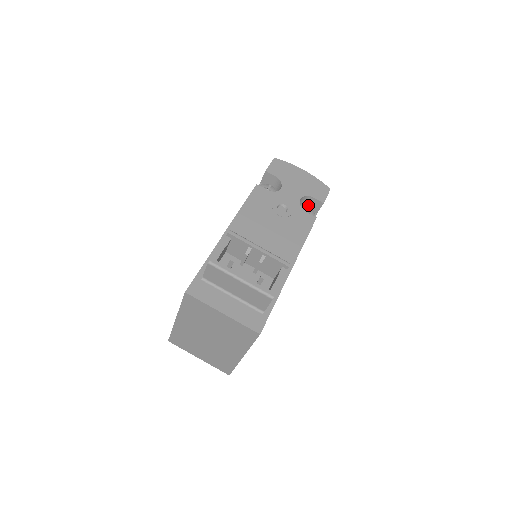
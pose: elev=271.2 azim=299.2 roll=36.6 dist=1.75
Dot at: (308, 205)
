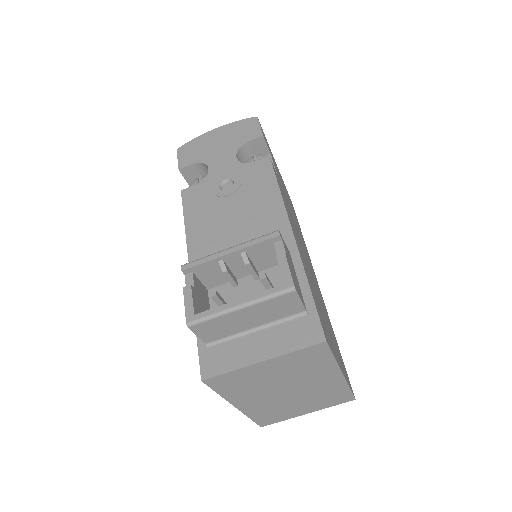
Dot at: (253, 155)
